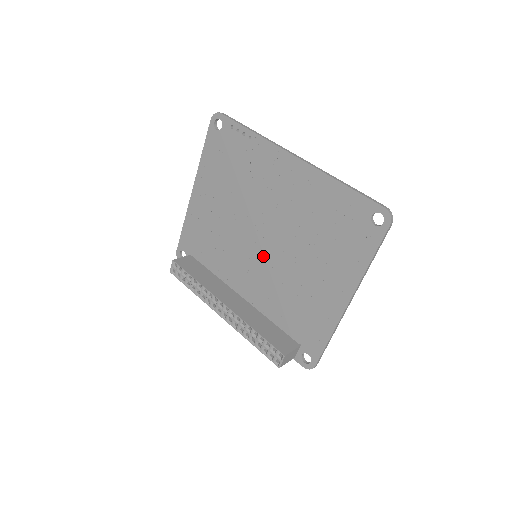
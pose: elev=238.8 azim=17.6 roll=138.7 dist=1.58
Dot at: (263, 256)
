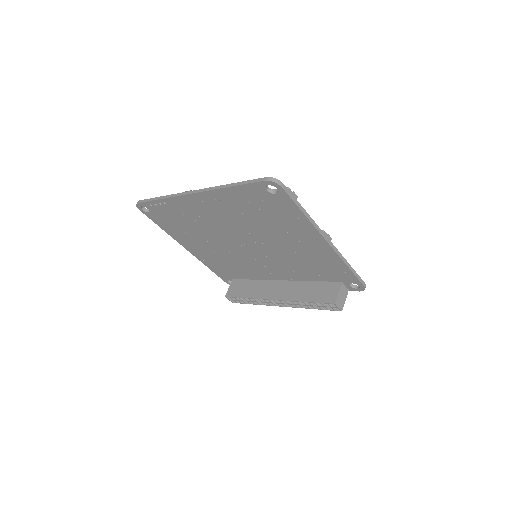
Dot at: (258, 253)
